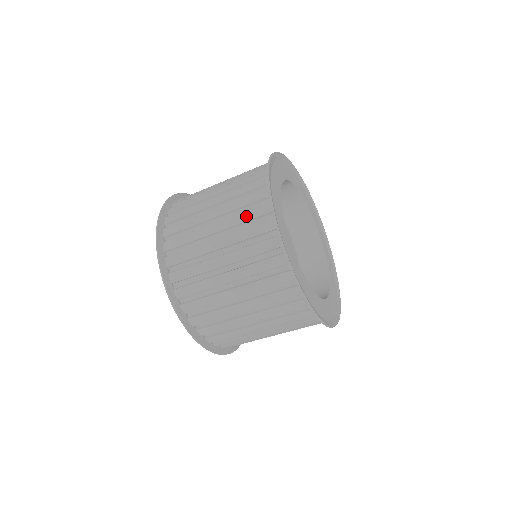
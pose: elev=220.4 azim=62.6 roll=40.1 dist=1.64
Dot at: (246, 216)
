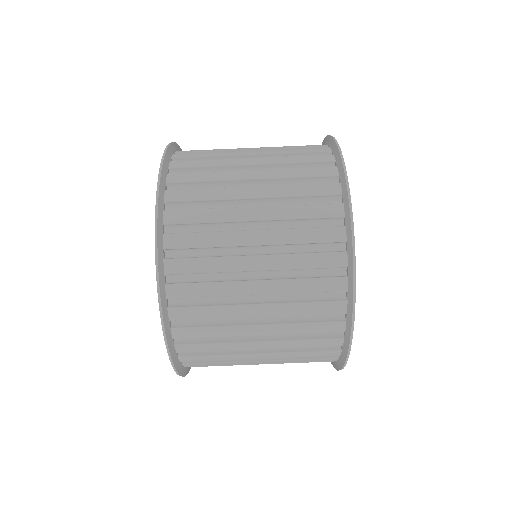
Dot at: occluded
